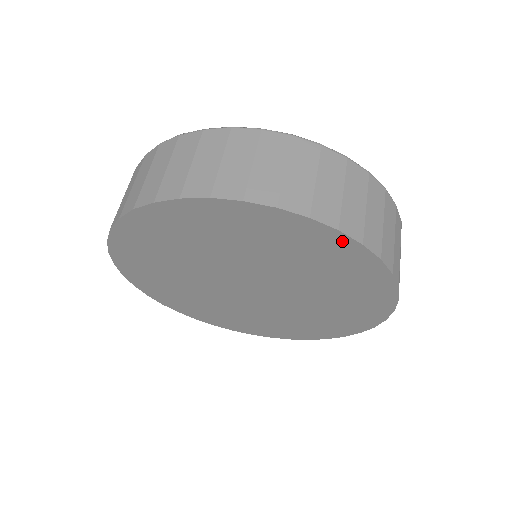
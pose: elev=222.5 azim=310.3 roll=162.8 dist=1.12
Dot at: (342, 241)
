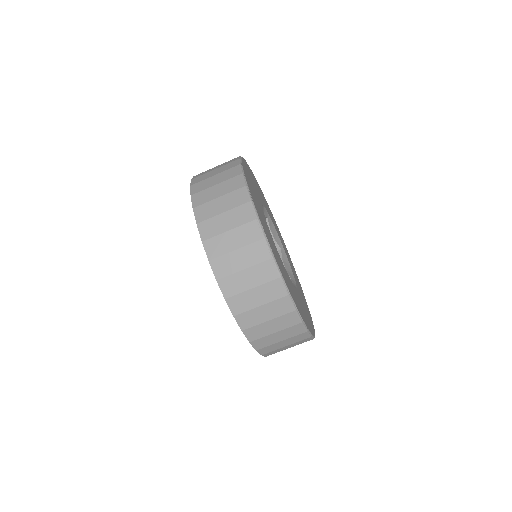
Dot at: occluded
